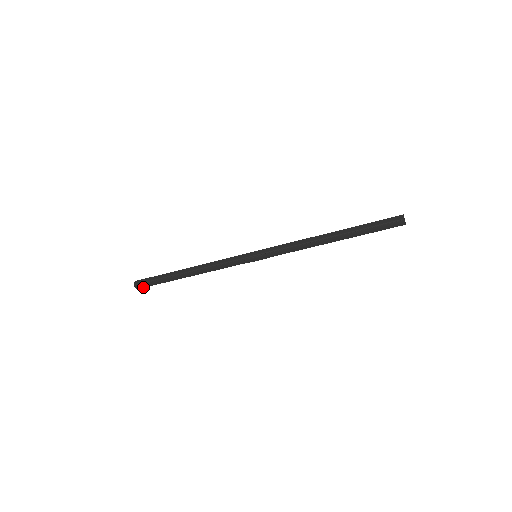
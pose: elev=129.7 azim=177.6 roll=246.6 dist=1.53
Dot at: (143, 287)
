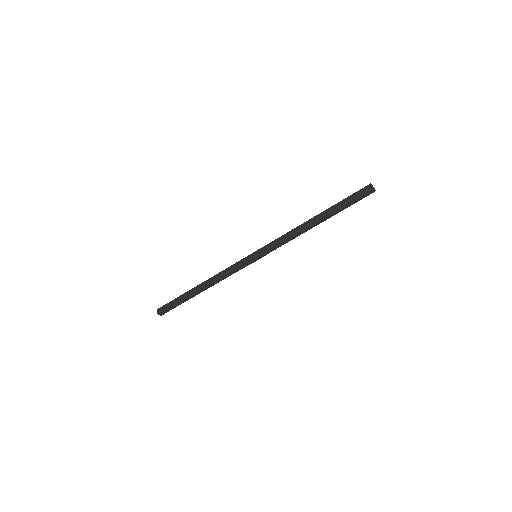
Dot at: (165, 312)
